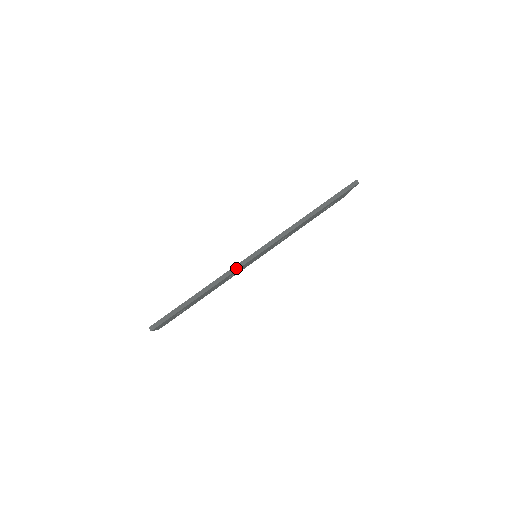
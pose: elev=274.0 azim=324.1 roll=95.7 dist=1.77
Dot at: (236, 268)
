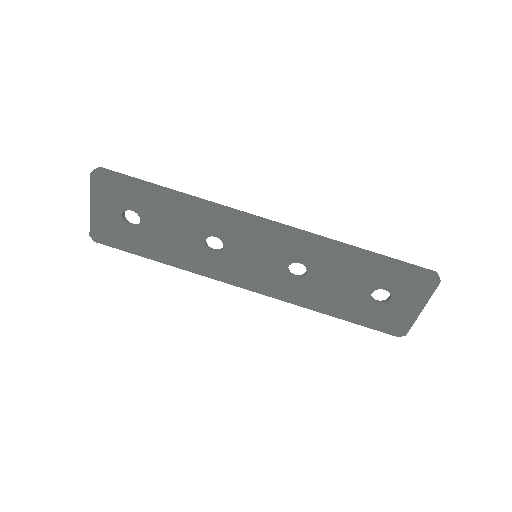
Dot at: (229, 209)
